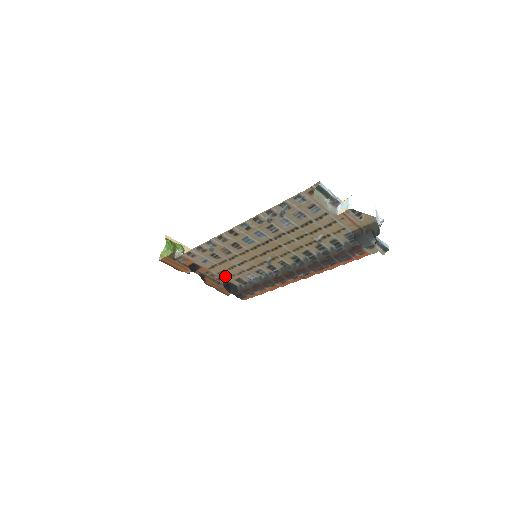
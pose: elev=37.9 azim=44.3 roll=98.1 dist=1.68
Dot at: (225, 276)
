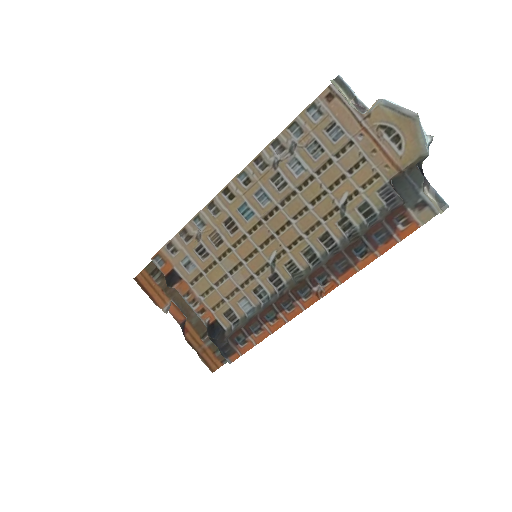
Dot at: (211, 304)
